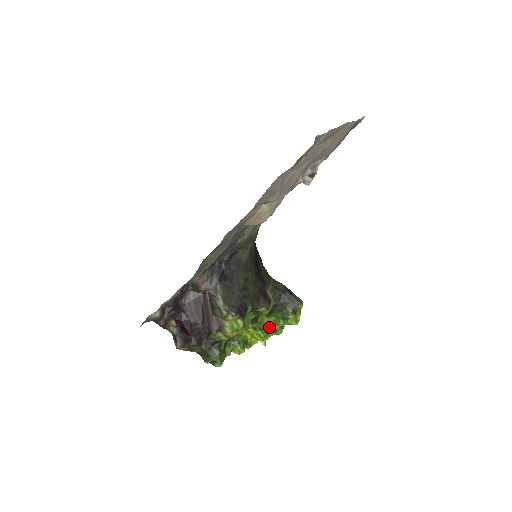
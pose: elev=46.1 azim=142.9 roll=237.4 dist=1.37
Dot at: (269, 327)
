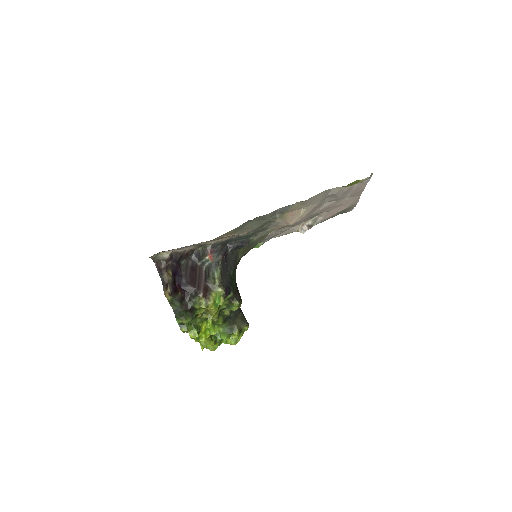
Dot at: (213, 336)
